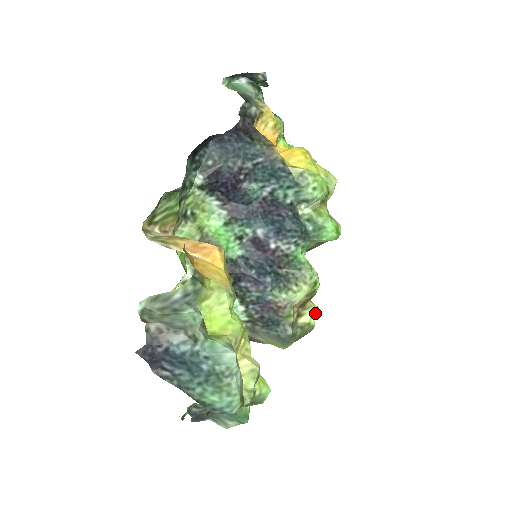
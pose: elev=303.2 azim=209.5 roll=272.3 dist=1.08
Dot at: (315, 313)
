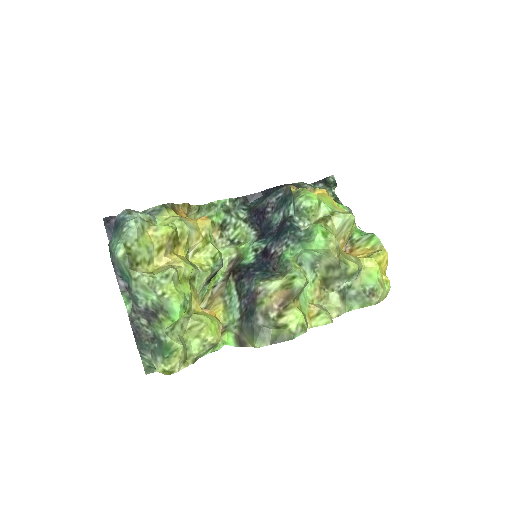
Dot at: (297, 318)
